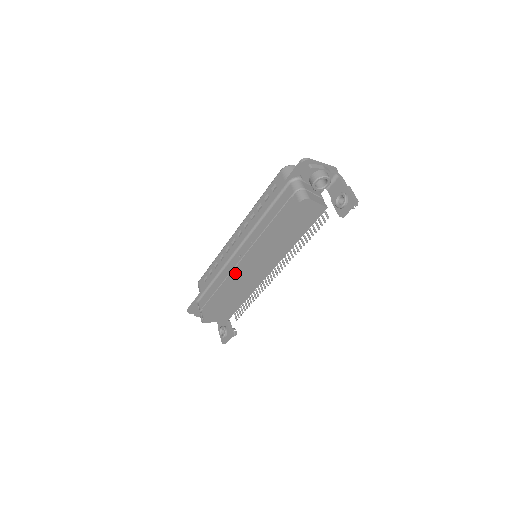
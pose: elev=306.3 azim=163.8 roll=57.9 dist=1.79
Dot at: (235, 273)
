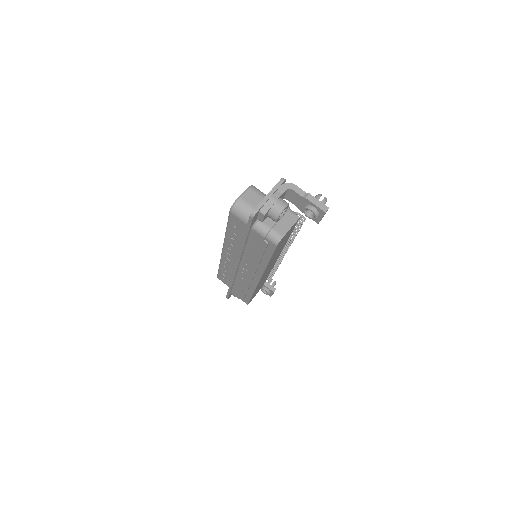
Dot at: (251, 283)
